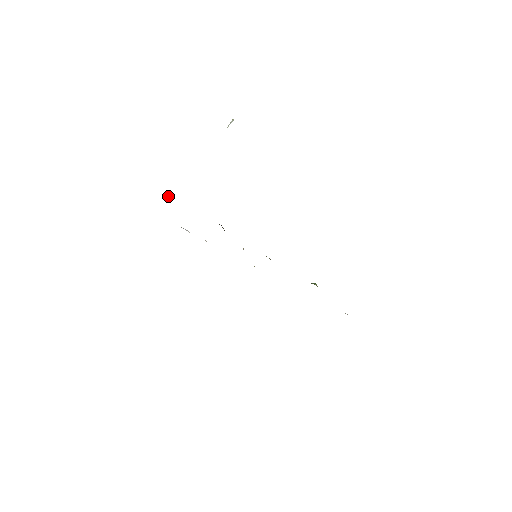
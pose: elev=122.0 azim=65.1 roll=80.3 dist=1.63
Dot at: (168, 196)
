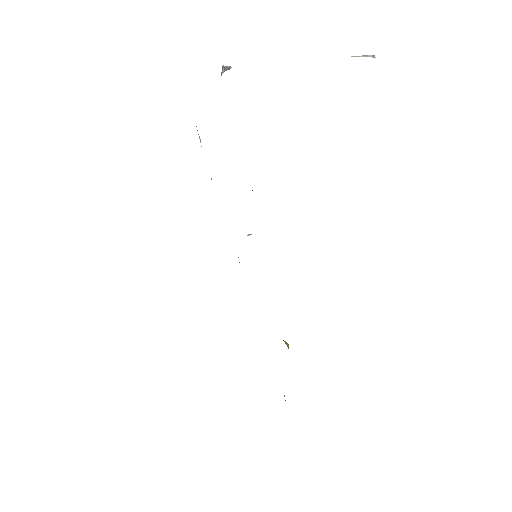
Dot at: (222, 73)
